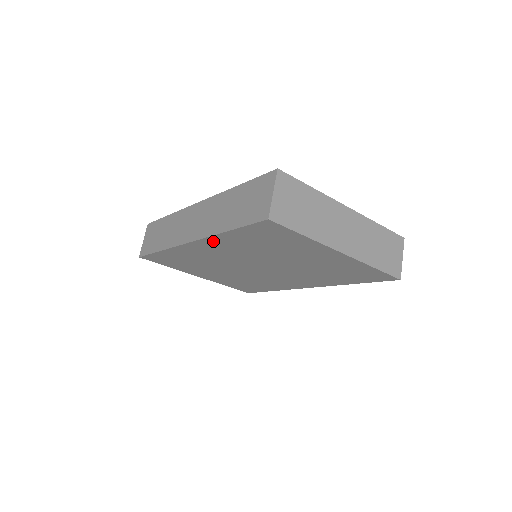
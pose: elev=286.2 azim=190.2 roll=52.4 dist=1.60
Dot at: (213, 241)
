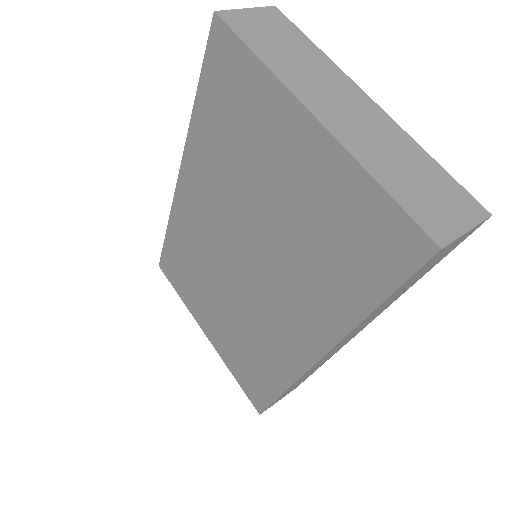
Dot at: (192, 155)
